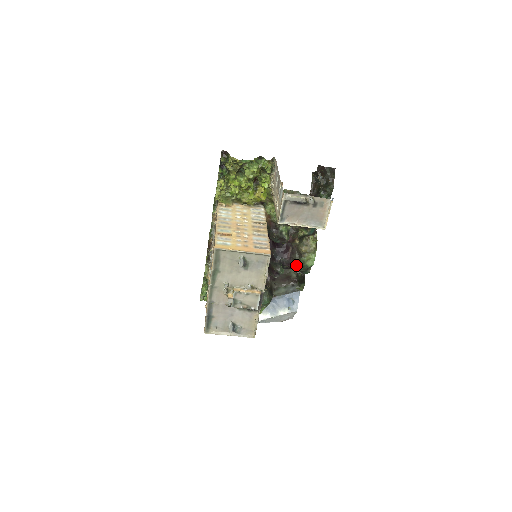
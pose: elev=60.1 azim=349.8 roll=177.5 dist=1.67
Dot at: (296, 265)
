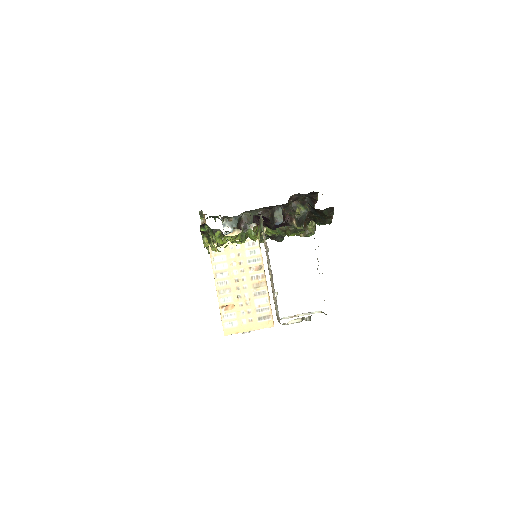
Dot at: occluded
